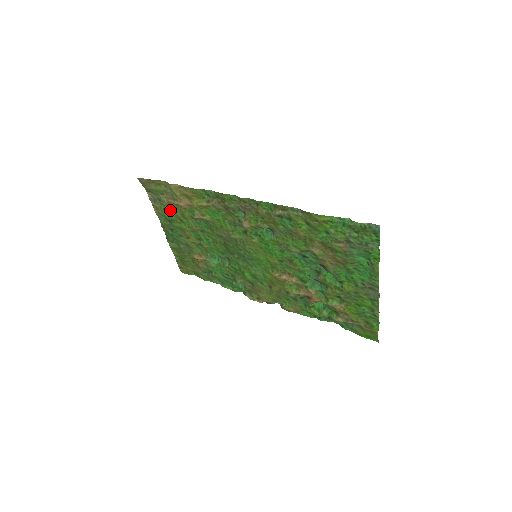
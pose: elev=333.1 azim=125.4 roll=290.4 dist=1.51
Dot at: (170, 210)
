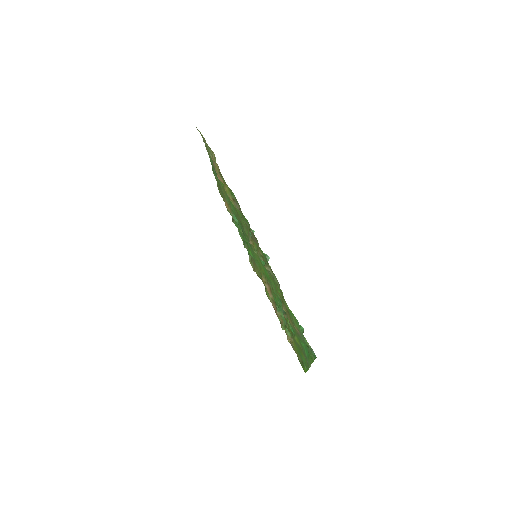
Dot at: occluded
